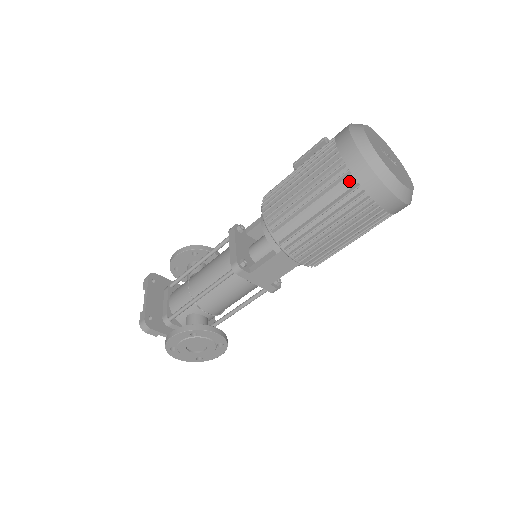
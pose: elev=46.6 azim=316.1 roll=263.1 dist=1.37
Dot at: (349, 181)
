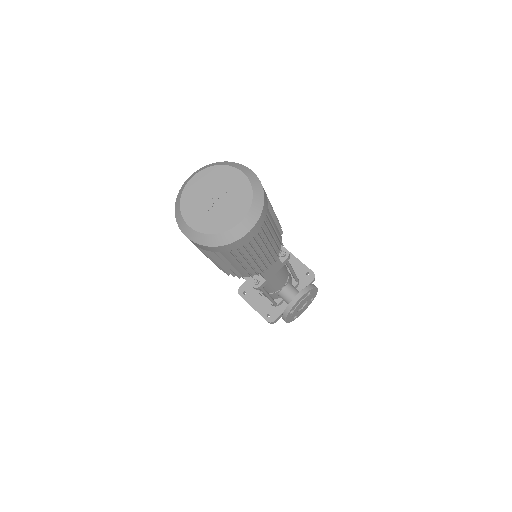
Dot at: occluded
